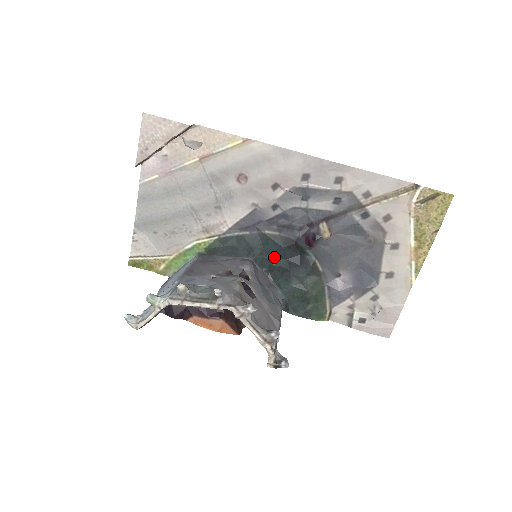
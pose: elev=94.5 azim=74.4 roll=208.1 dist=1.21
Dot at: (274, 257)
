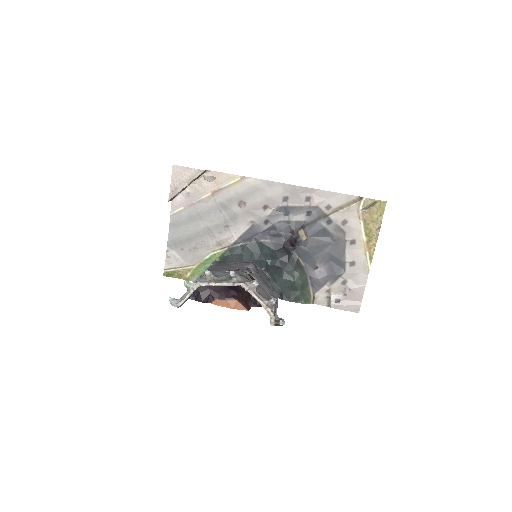
Dot at: (269, 259)
